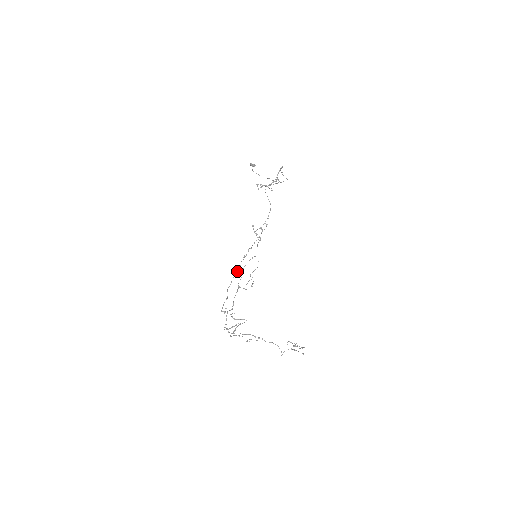
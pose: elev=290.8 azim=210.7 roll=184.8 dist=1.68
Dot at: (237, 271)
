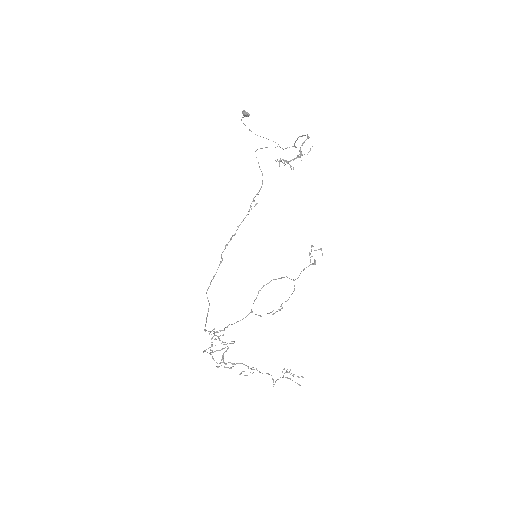
Dot at: (218, 267)
